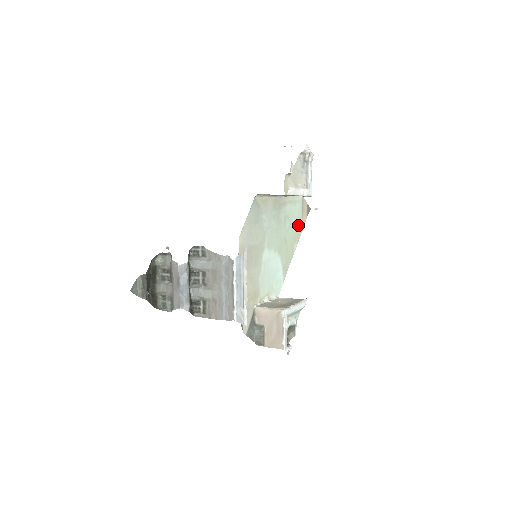
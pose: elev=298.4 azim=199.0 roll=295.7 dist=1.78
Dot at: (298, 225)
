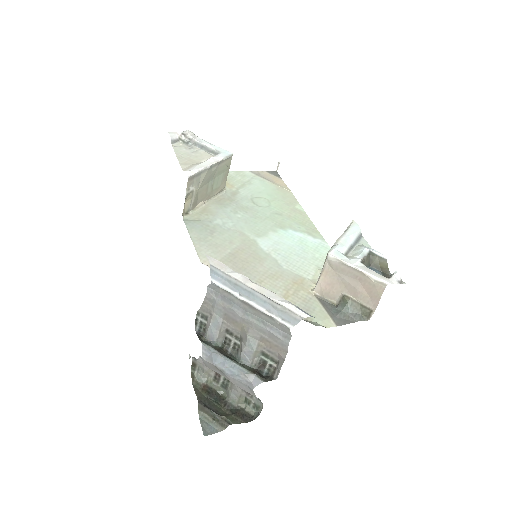
Dot at: (278, 192)
